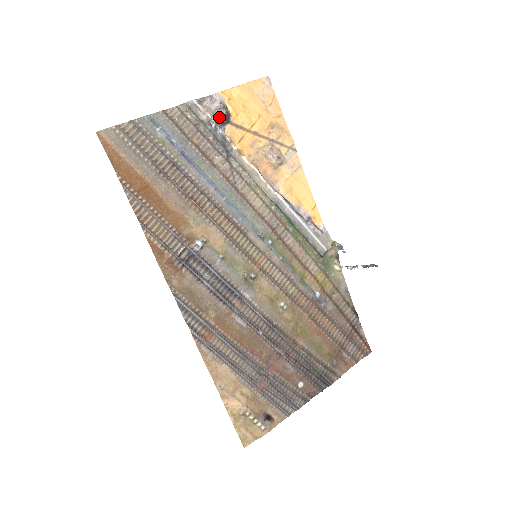
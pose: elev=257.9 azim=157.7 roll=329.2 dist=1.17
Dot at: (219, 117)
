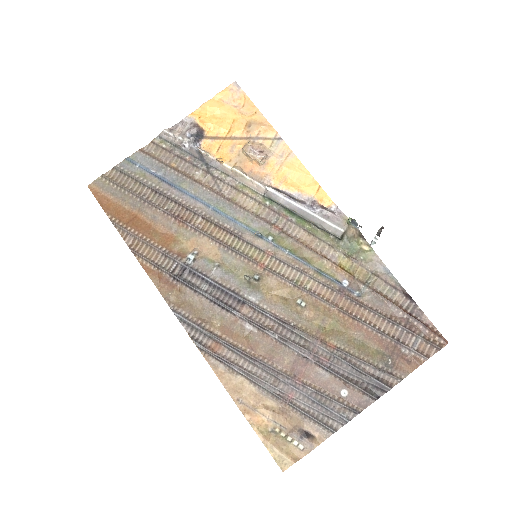
Dot at: (190, 136)
